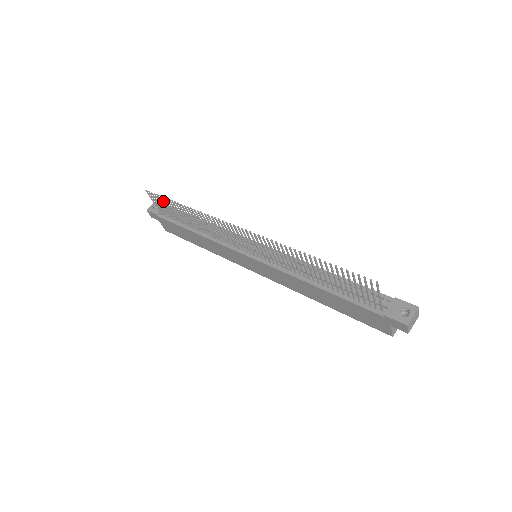
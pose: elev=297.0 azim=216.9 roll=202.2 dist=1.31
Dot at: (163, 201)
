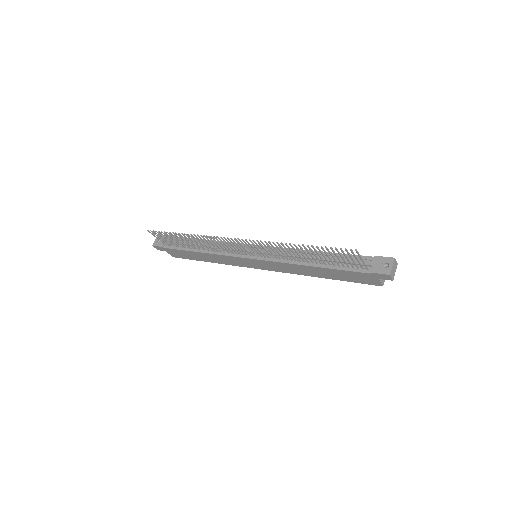
Dot at: (165, 235)
